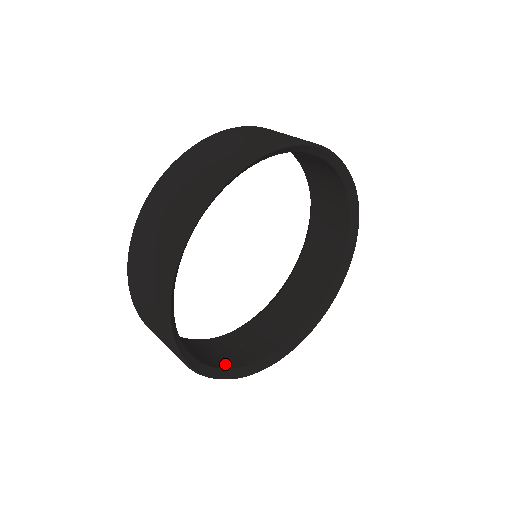
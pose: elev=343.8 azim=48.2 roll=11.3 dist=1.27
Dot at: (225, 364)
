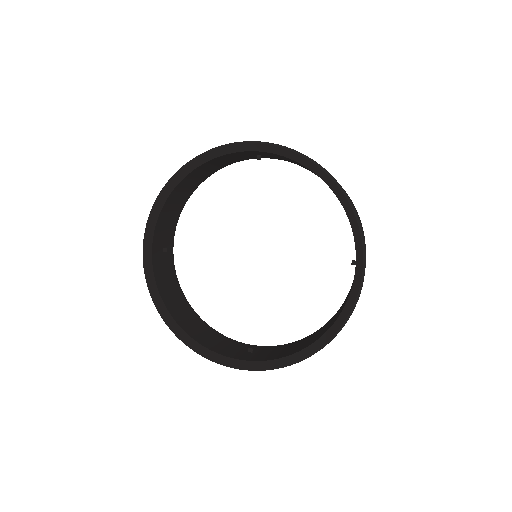
Dot at: (212, 347)
